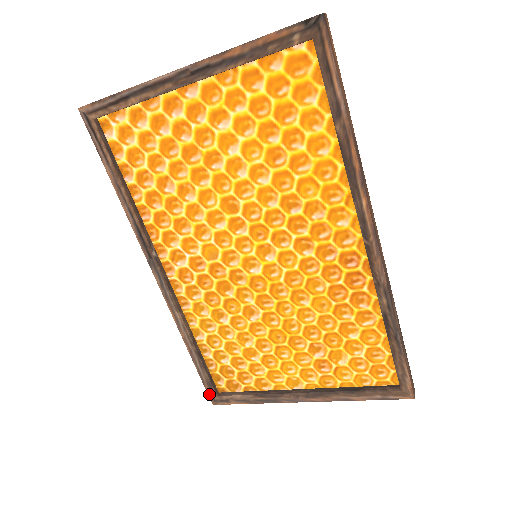
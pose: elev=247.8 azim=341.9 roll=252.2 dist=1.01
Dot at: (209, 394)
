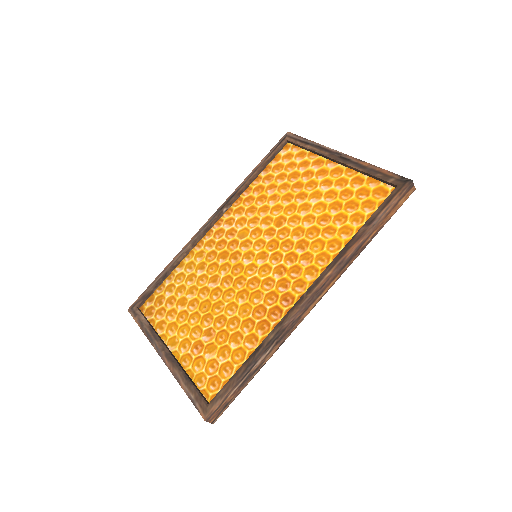
Dot at: (136, 302)
